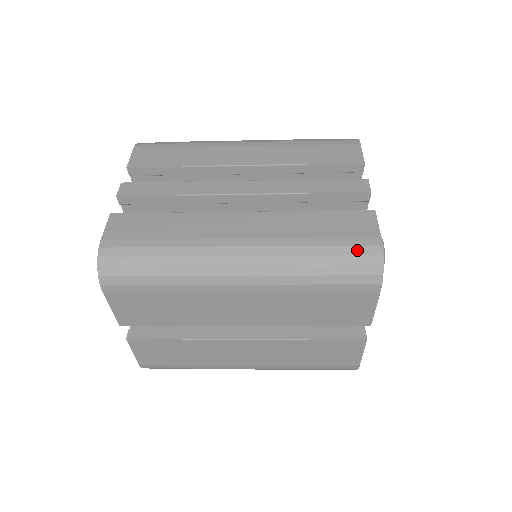
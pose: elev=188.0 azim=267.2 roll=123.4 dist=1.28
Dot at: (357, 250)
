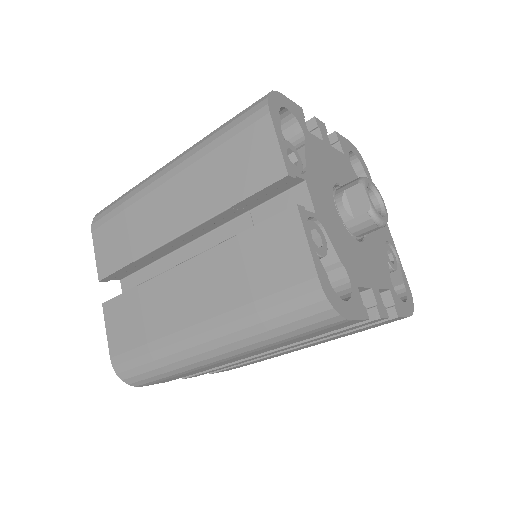
Dot at: occluded
